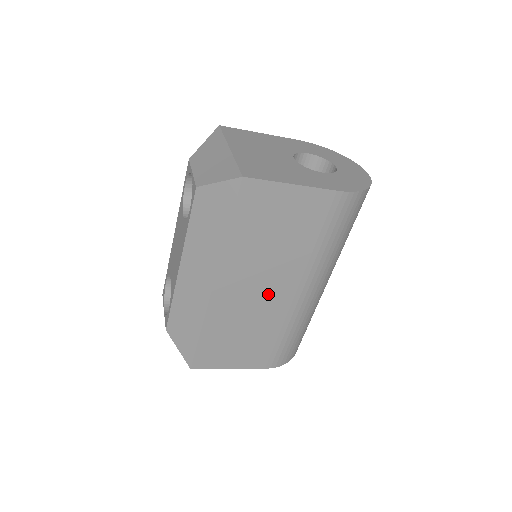
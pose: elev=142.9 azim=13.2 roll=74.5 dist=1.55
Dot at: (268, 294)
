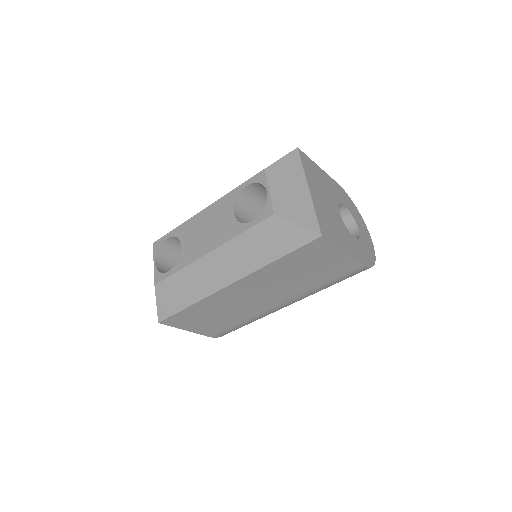
Dot at: (260, 300)
